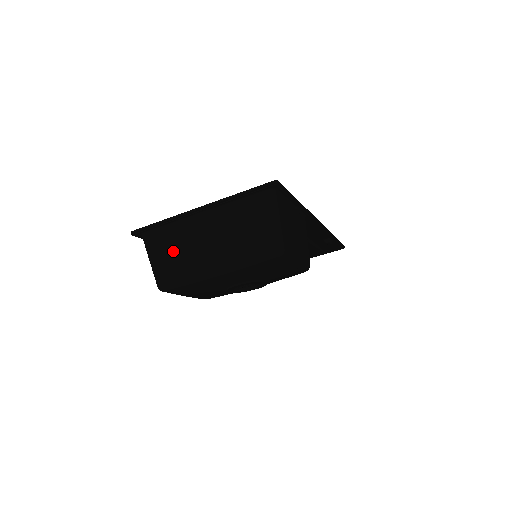
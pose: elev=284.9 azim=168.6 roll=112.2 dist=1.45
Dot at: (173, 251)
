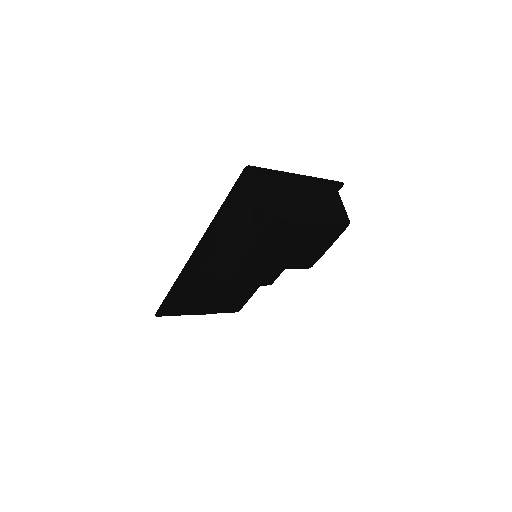
Dot at: (280, 193)
